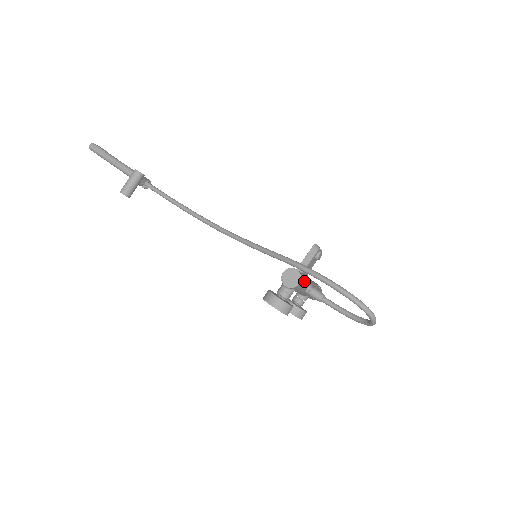
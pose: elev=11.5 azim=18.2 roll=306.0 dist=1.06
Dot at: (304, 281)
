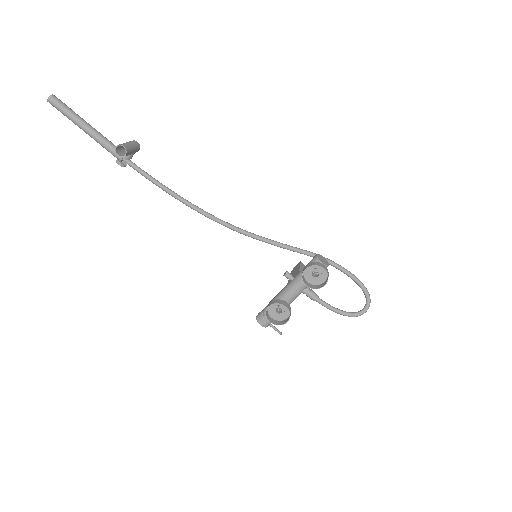
Dot at: occluded
